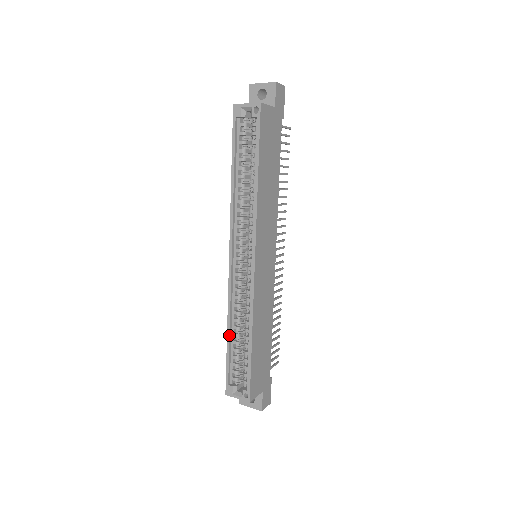
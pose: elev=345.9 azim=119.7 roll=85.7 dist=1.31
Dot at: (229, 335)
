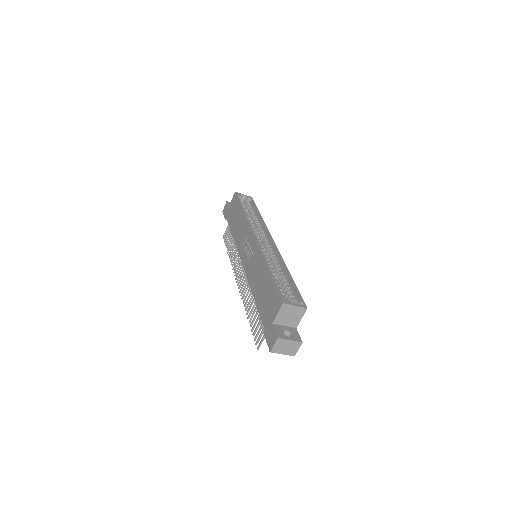
Dot at: (270, 269)
